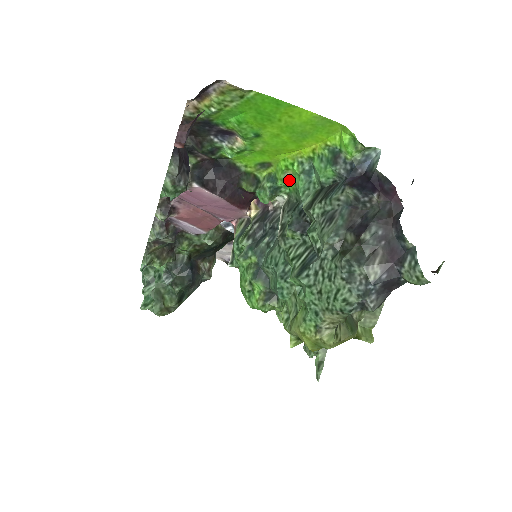
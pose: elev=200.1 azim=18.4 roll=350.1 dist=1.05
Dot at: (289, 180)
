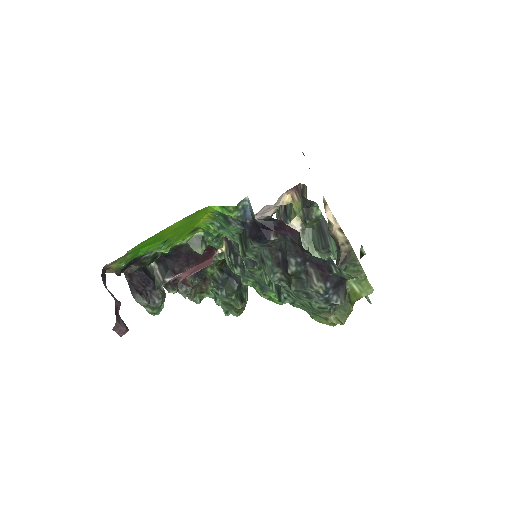
Dot at: occluded
